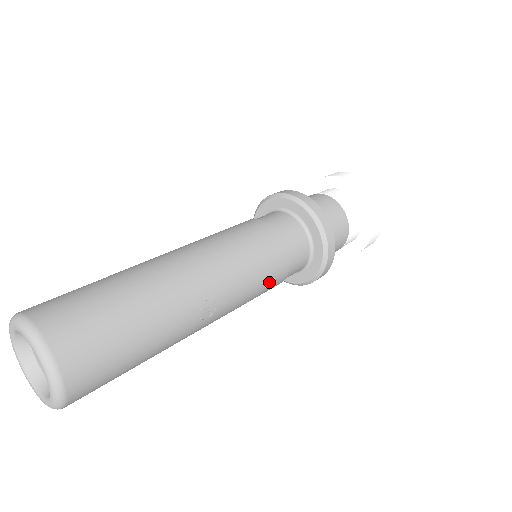
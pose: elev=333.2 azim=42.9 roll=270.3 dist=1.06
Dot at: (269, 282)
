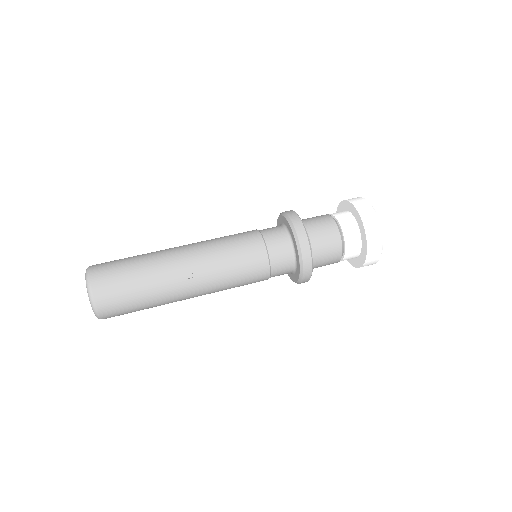
Dot at: (248, 264)
